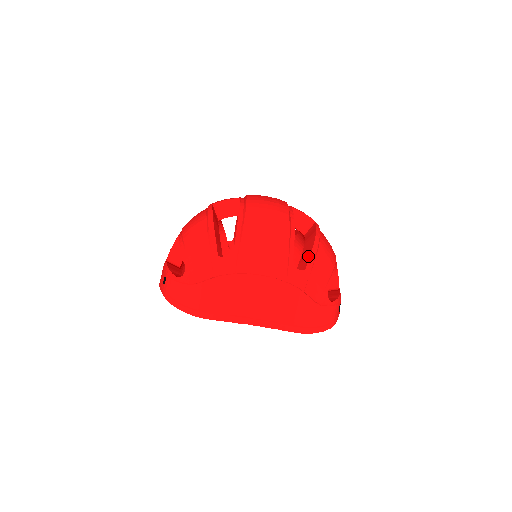
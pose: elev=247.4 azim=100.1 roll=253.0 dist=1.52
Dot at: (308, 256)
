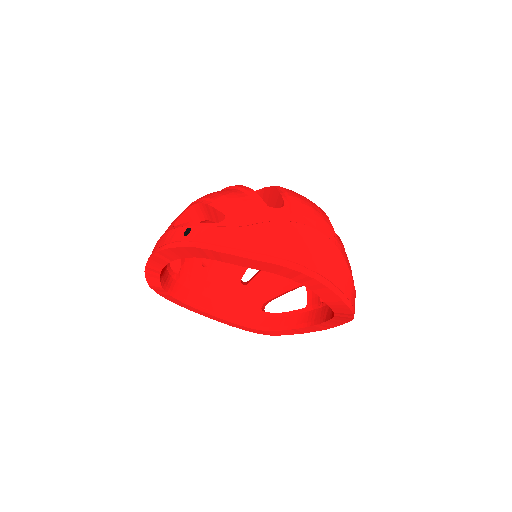
Dot at: occluded
